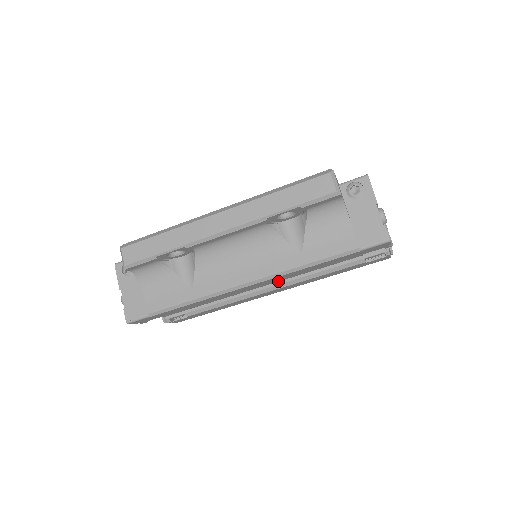
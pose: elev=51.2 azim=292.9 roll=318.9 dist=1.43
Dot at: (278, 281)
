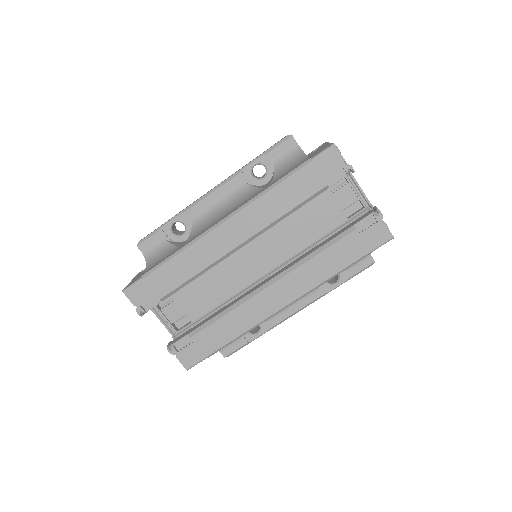
Dot at: (258, 232)
